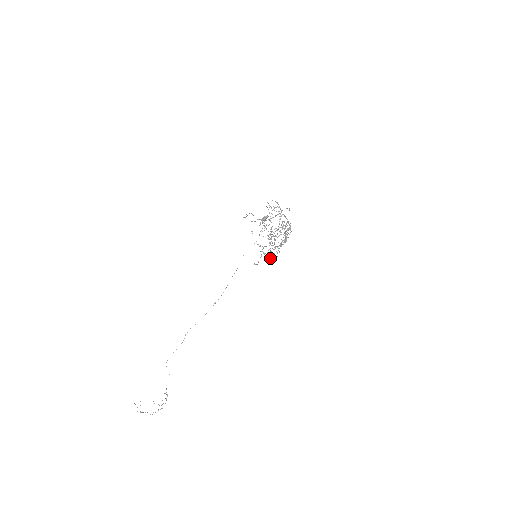
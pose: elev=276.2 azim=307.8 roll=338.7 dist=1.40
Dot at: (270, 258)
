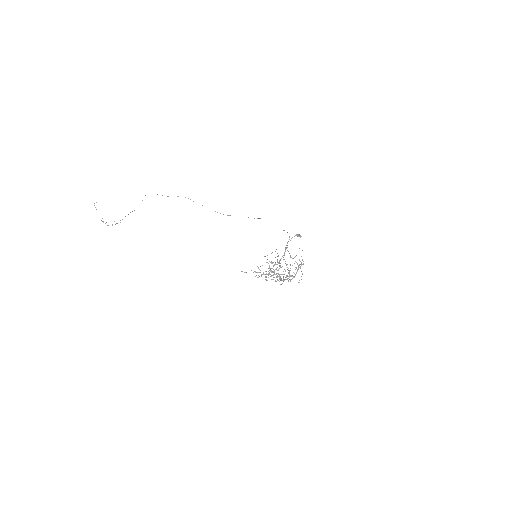
Dot at: occluded
